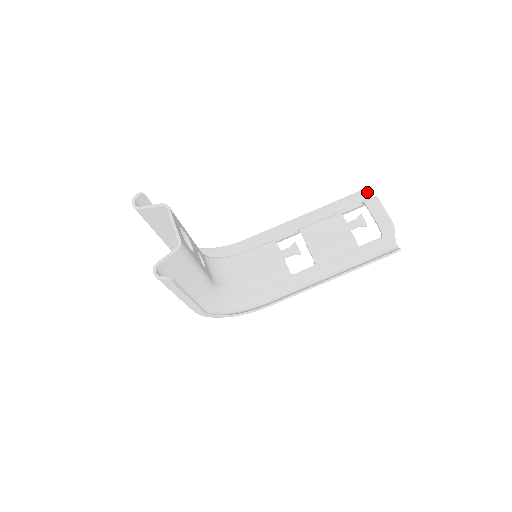
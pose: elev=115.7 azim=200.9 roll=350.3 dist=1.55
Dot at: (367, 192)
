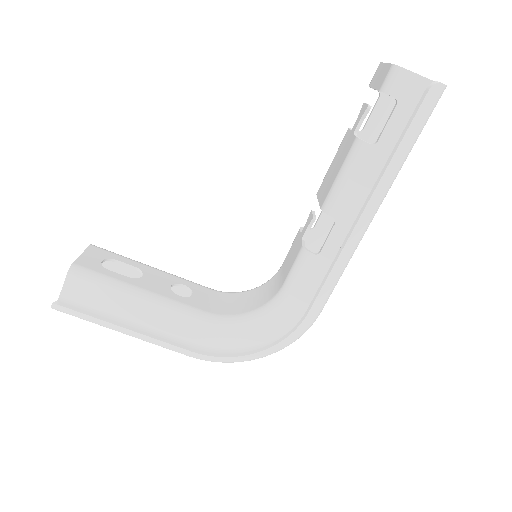
Dot at: occluded
